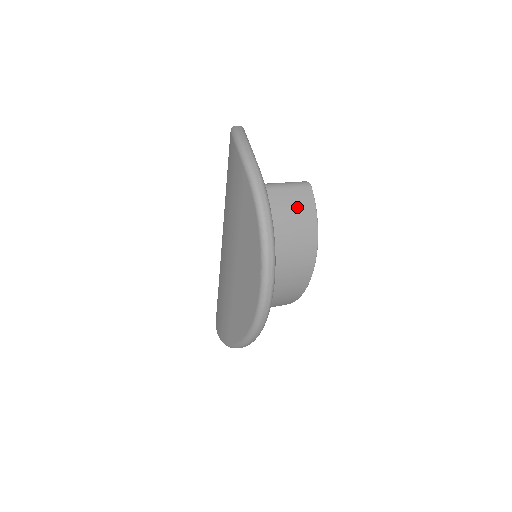
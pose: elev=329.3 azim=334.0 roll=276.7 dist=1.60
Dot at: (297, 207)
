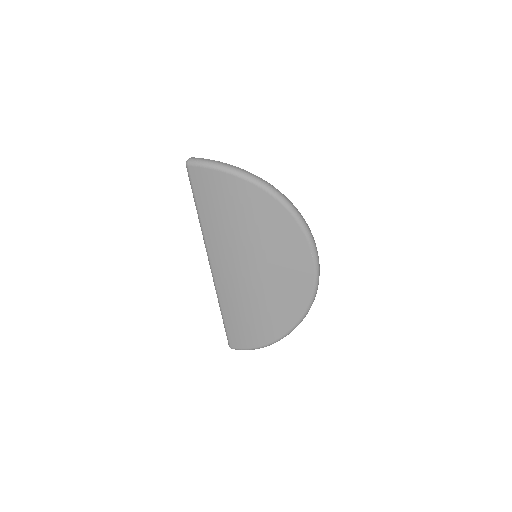
Dot at: occluded
